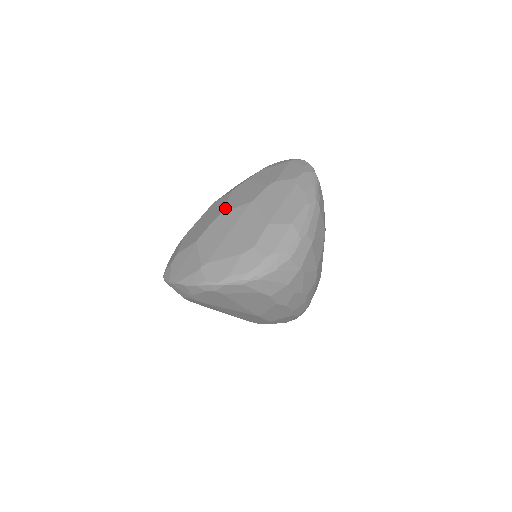
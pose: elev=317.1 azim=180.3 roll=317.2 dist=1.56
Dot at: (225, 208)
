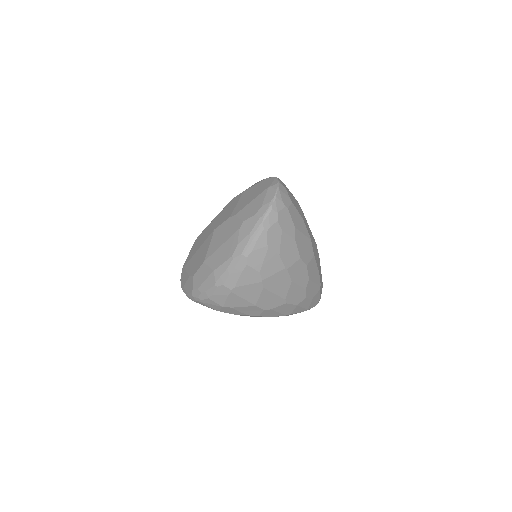
Dot at: (213, 220)
